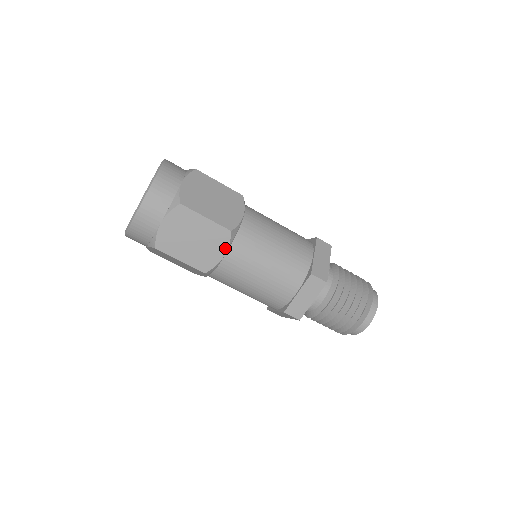
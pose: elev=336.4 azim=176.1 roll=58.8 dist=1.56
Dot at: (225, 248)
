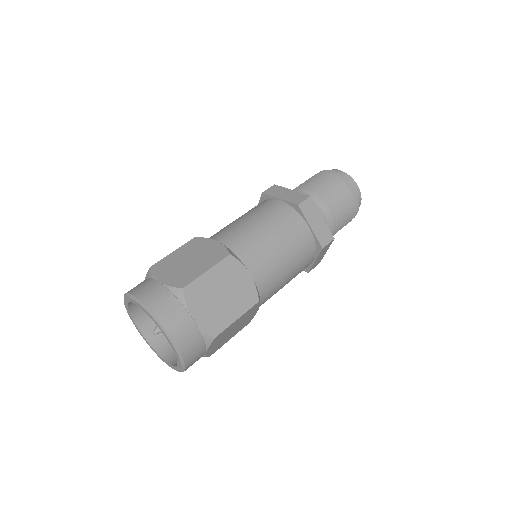
Dot at: (258, 307)
